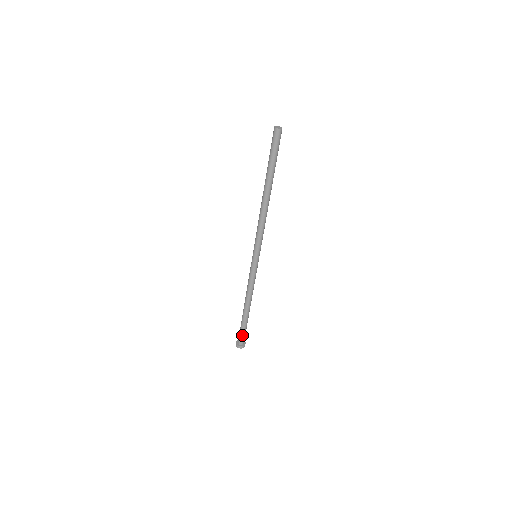
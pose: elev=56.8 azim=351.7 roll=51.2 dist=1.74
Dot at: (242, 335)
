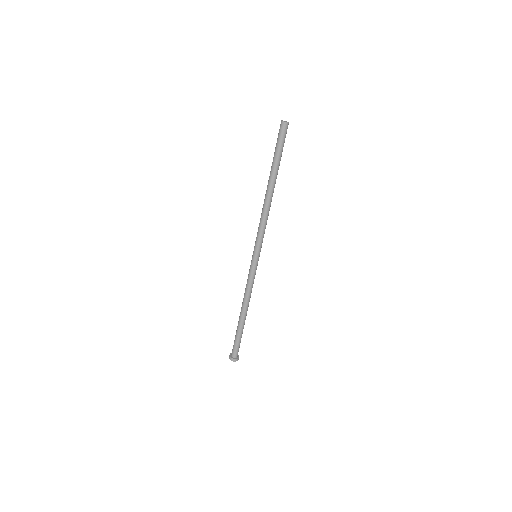
Dot at: (234, 345)
